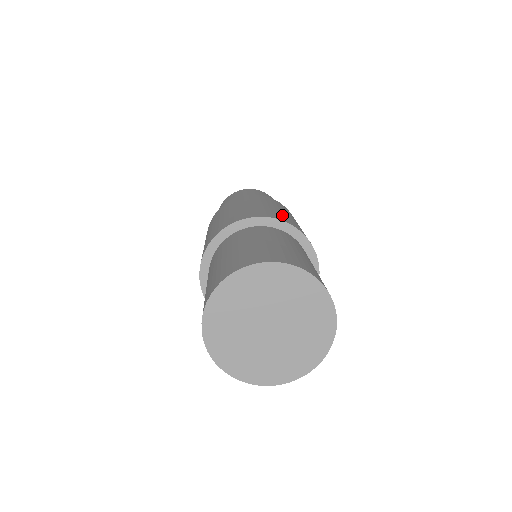
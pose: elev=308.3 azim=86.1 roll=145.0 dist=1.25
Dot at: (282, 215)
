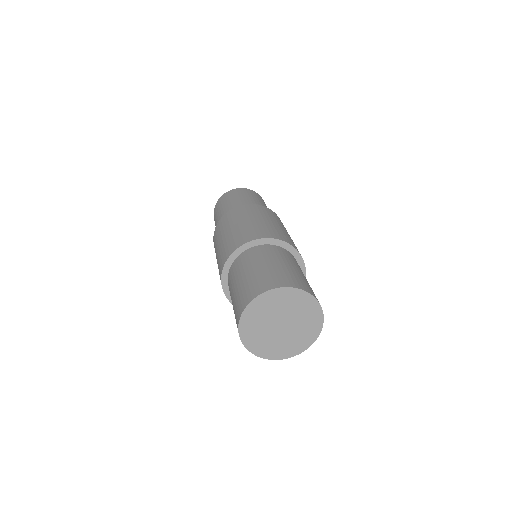
Dot at: (280, 232)
